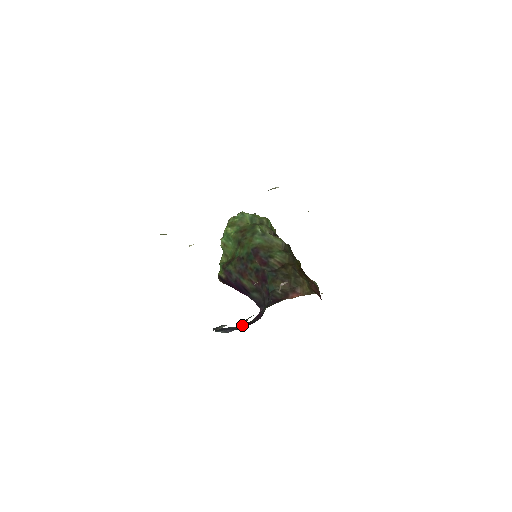
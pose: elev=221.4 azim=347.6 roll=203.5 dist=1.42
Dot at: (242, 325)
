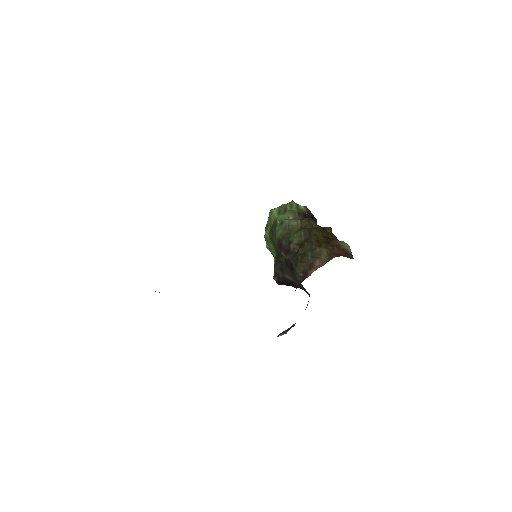
Dot at: occluded
